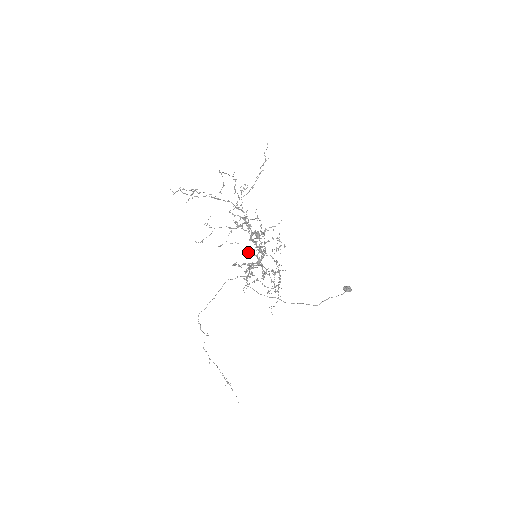
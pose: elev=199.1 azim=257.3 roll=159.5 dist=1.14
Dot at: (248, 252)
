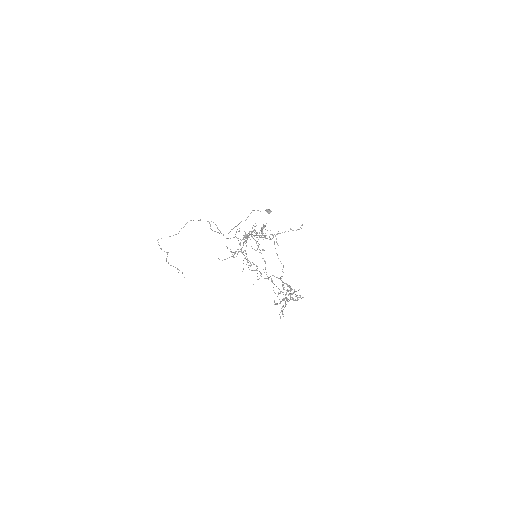
Dot at: occluded
